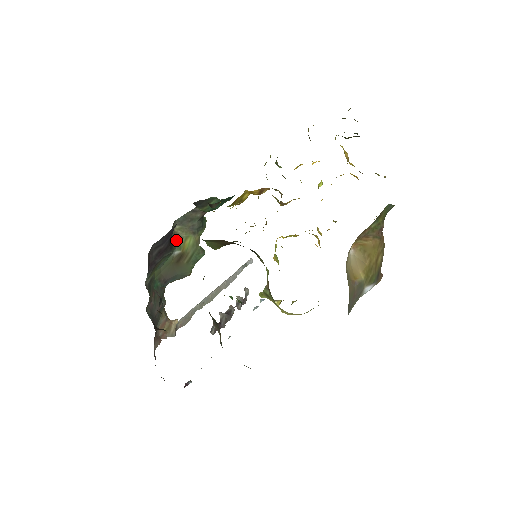
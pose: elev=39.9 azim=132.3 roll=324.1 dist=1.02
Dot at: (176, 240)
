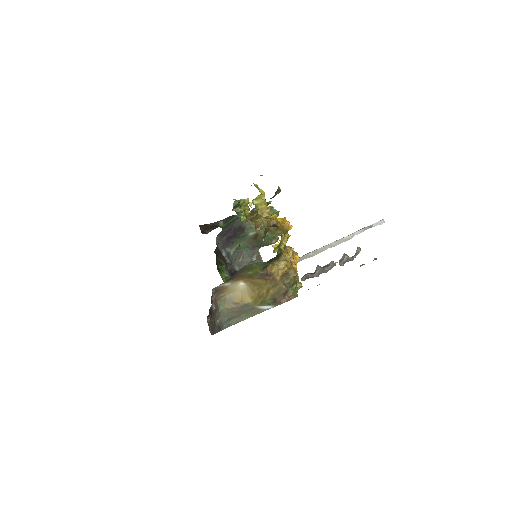
Dot at: (250, 226)
